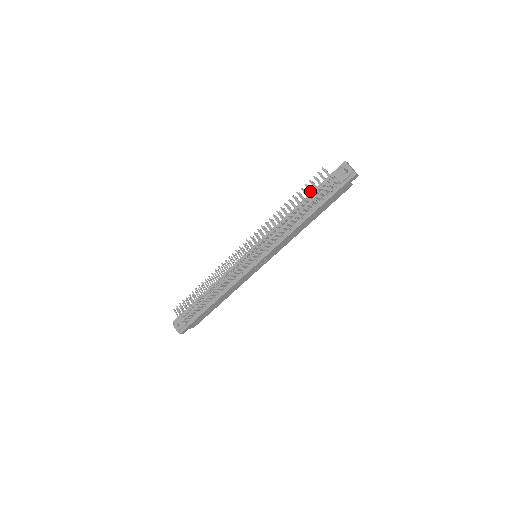
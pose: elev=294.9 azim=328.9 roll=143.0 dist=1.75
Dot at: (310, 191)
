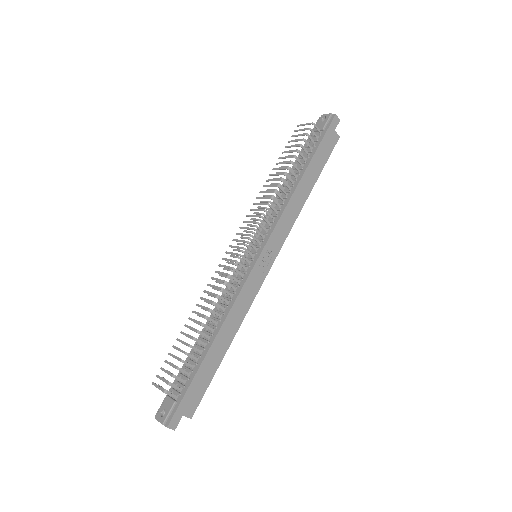
Dot at: (292, 146)
